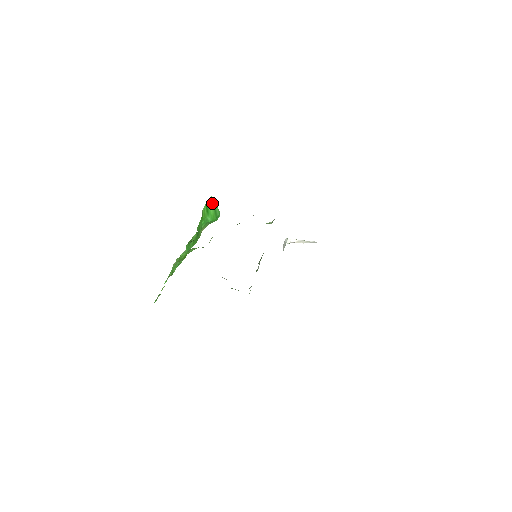
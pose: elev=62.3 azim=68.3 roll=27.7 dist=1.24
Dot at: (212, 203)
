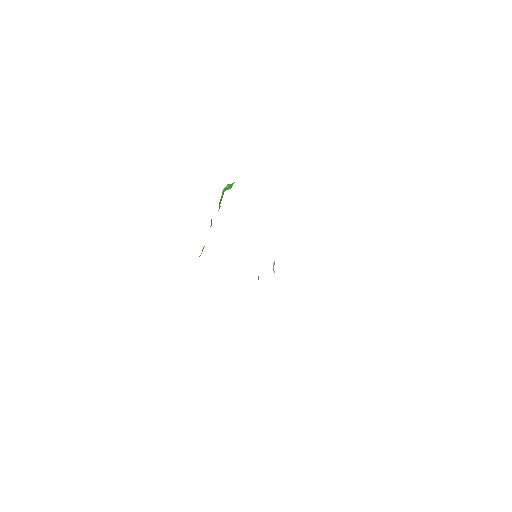
Dot at: (228, 185)
